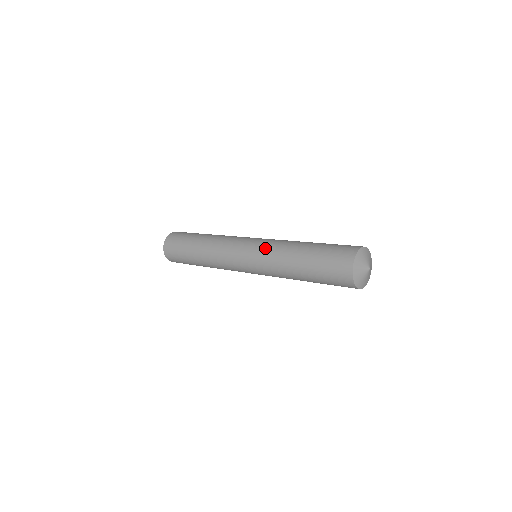
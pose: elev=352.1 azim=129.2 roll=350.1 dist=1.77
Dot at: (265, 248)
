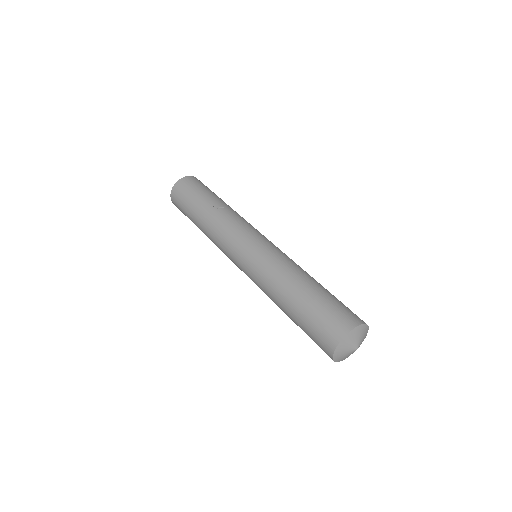
Dot at: (258, 270)
